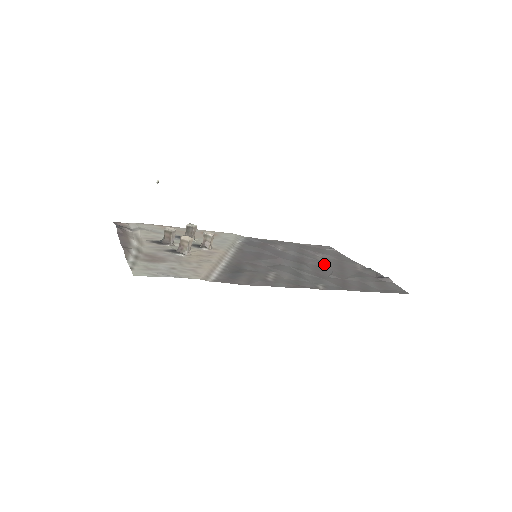
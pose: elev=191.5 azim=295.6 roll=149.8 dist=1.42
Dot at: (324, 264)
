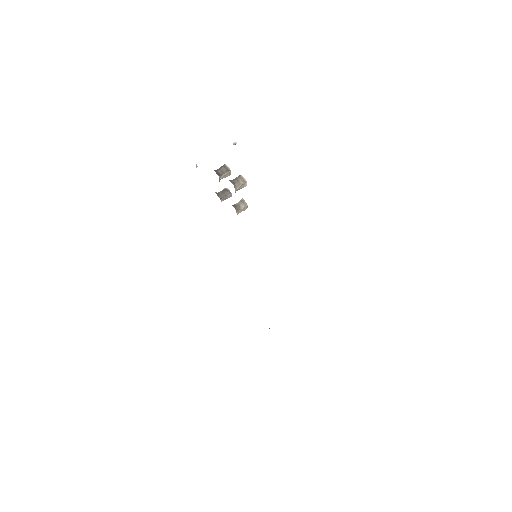
Dot at: occluded
